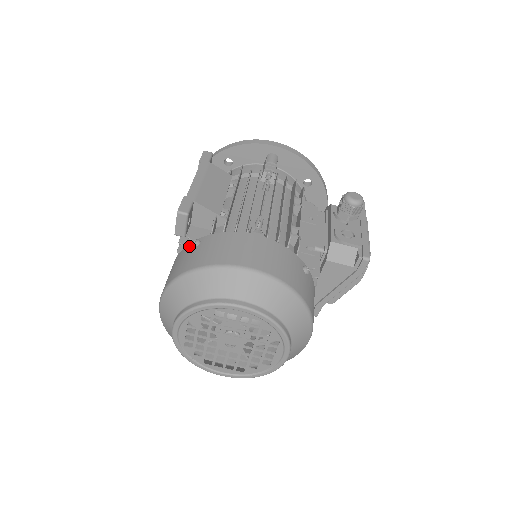
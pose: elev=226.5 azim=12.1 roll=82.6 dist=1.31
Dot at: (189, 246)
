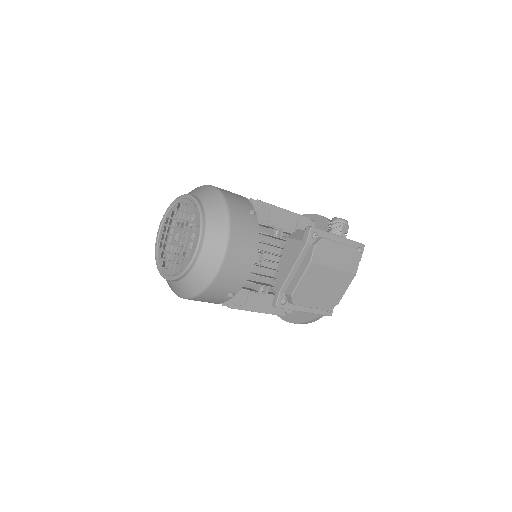
Dot at: occluded
